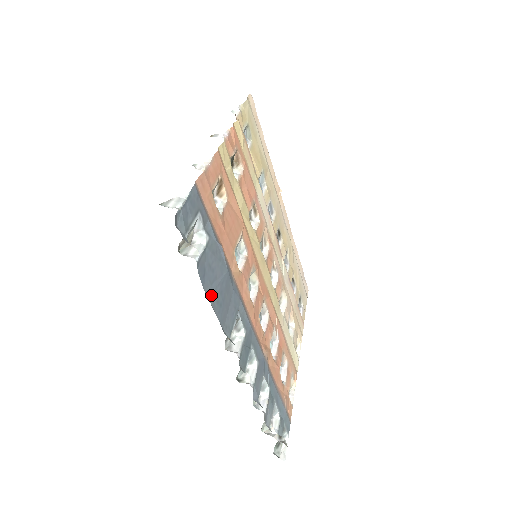
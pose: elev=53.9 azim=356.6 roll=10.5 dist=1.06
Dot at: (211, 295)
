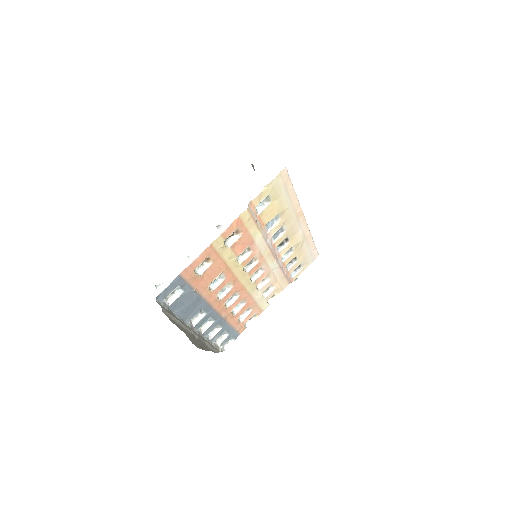
Dot at: (178, 312)
